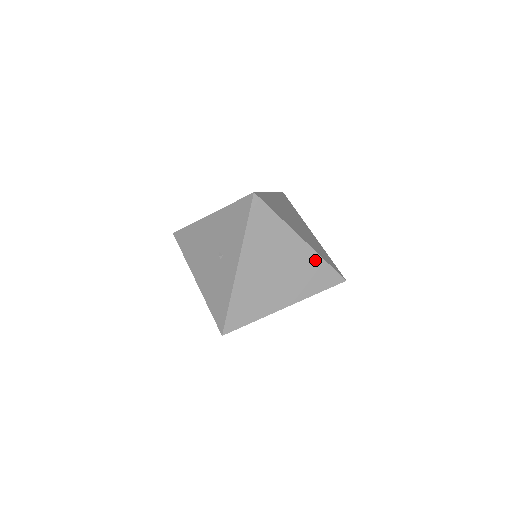
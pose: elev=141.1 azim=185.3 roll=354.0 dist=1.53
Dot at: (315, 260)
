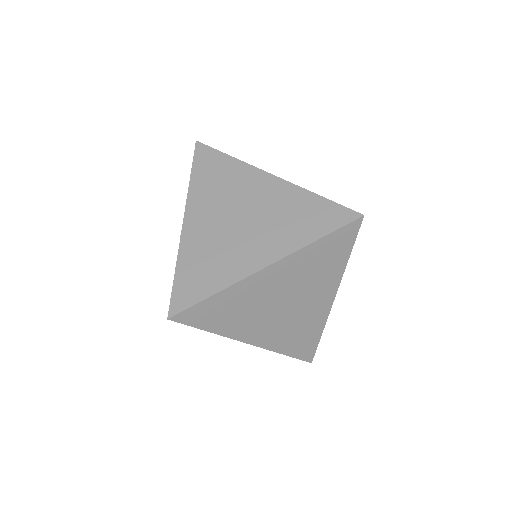
Dot at: (299, 196)
